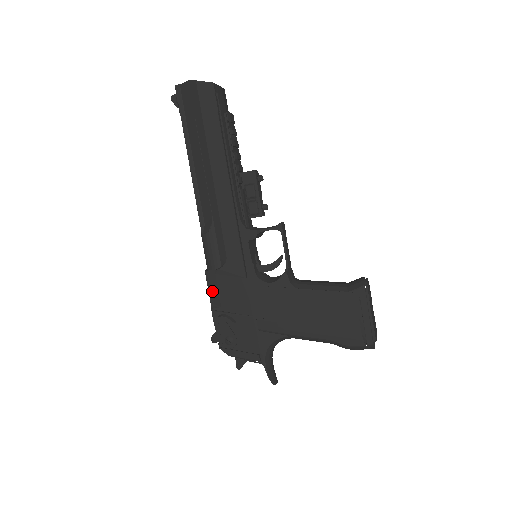
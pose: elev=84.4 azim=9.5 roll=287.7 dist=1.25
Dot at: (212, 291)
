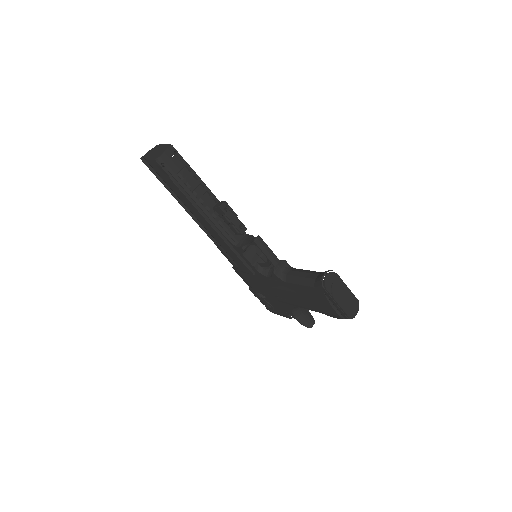
Dot at: (243, 279)
